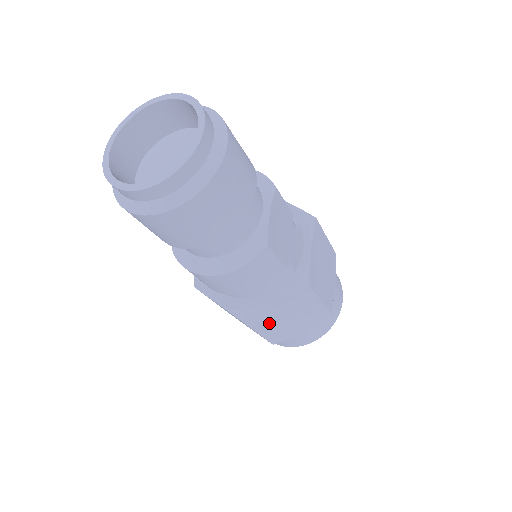
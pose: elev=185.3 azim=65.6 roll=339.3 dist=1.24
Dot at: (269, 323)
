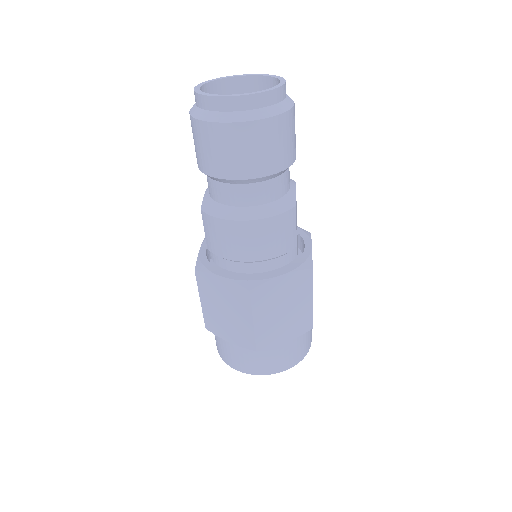
Dot at: (267, 309)
